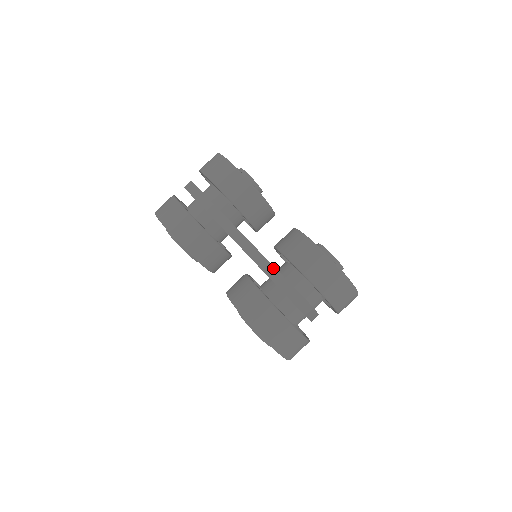
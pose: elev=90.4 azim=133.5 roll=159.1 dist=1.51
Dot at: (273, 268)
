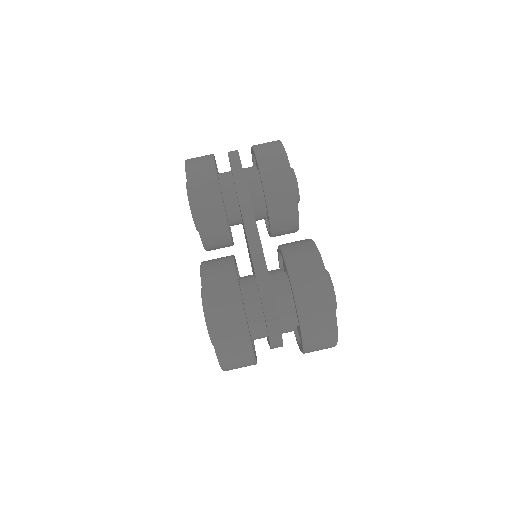
Dot at: (263, 260)
